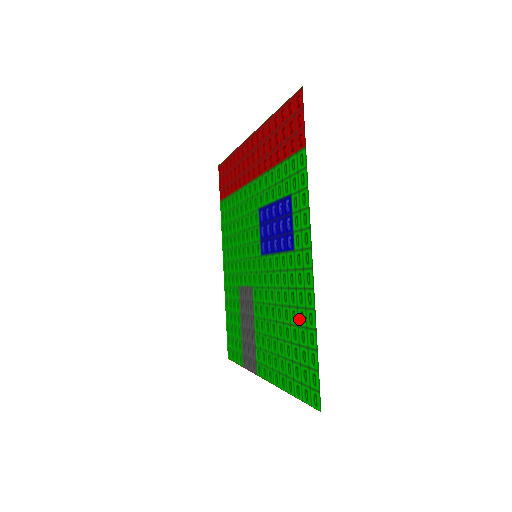
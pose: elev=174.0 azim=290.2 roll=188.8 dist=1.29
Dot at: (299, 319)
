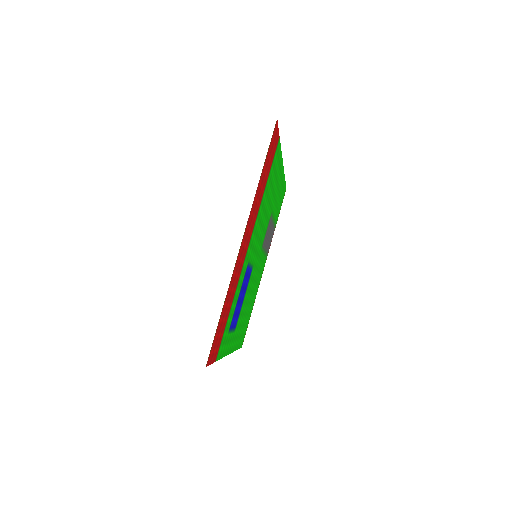
Dot at: (241, 330)
